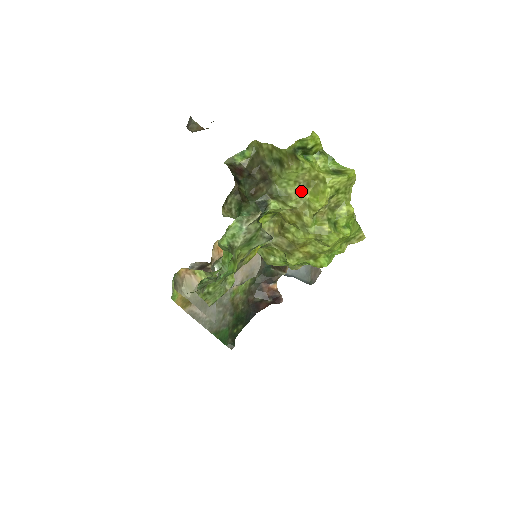
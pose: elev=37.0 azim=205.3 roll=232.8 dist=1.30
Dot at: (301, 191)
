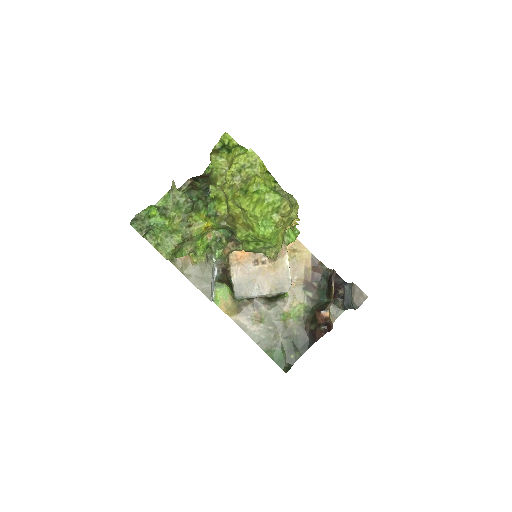
Dot at: (225, 174)
